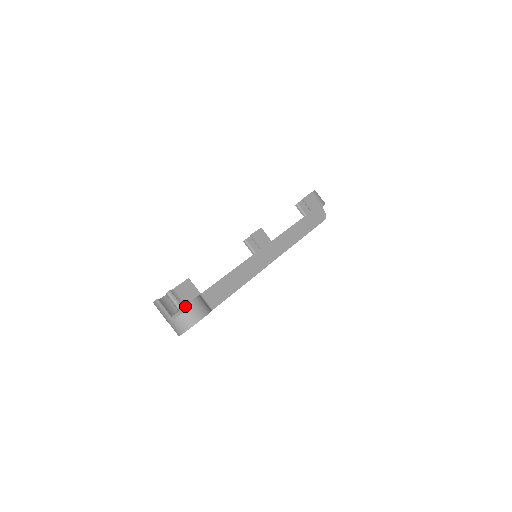
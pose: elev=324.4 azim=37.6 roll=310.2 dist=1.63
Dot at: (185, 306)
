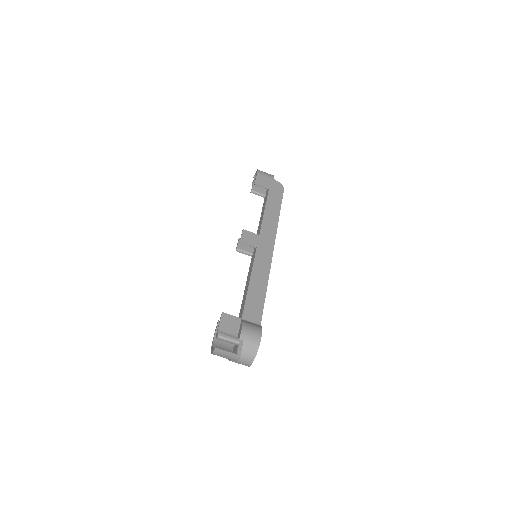
Dot at: (240, 337)
